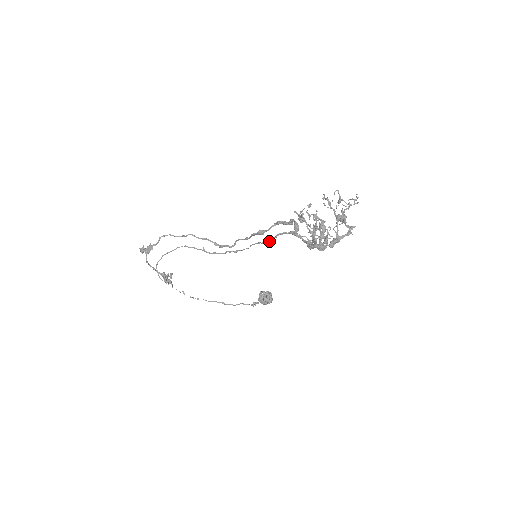
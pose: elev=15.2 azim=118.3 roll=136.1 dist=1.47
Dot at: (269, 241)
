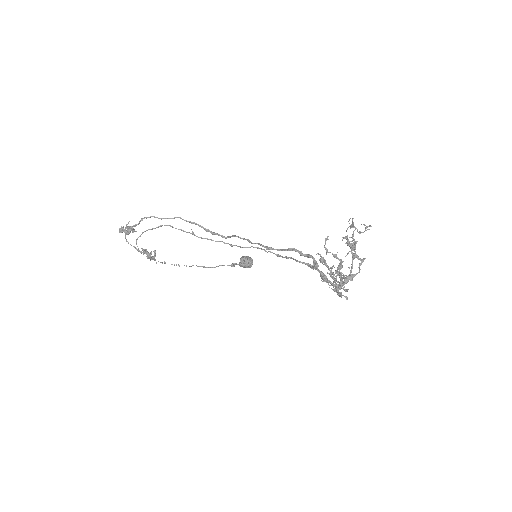
Dot at: (277, 256)
